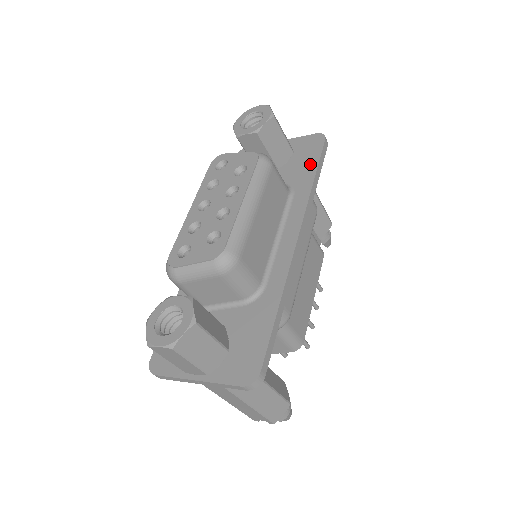
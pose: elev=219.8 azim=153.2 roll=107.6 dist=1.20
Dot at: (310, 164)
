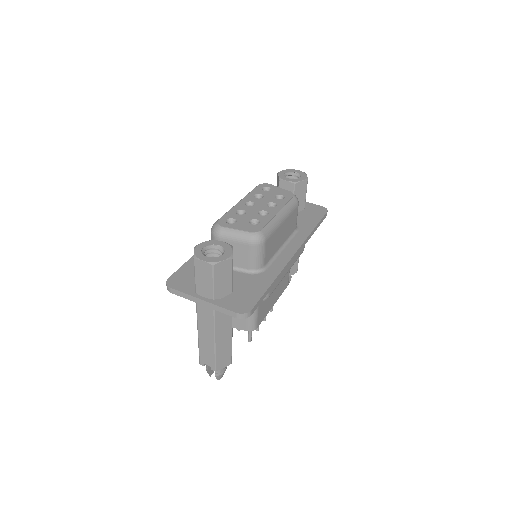
Dot at: (314, 220)
